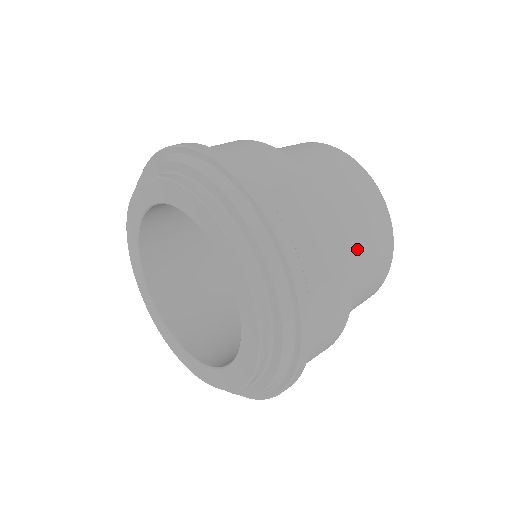
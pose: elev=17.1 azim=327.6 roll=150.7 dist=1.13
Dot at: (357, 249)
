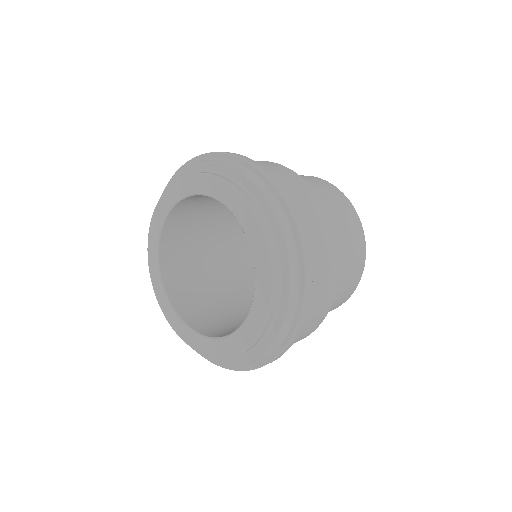
Dot at: (341, 262)
